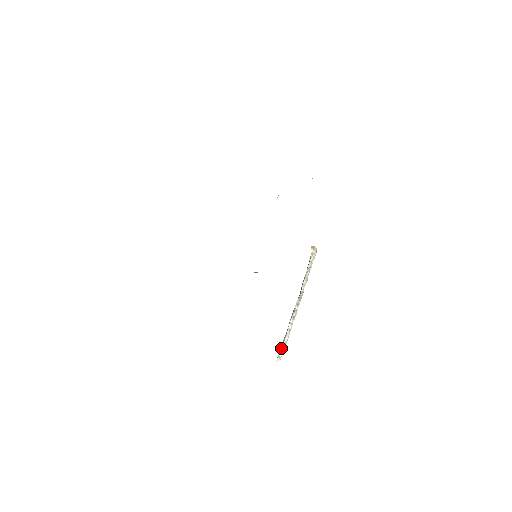
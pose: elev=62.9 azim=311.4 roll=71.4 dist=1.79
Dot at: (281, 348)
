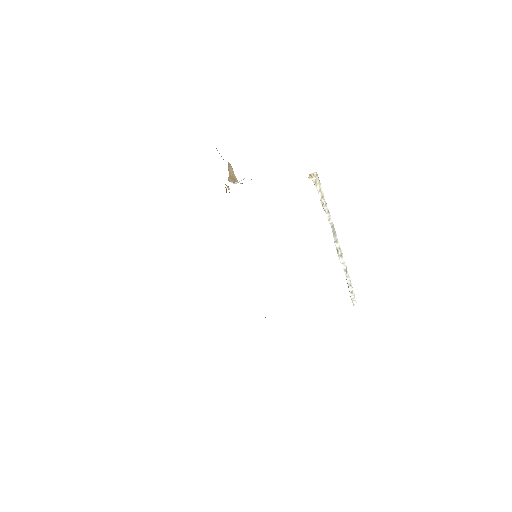
Dot at: occluded
